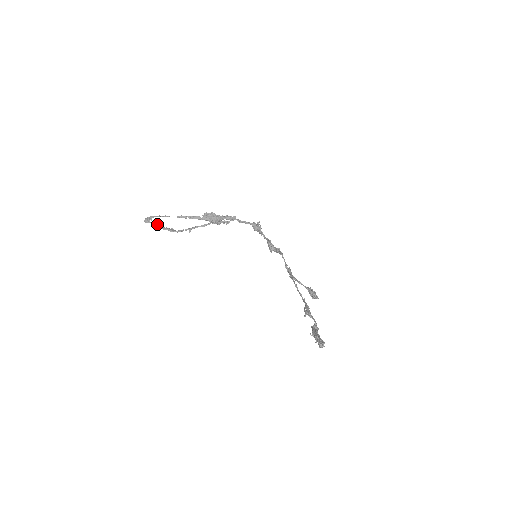
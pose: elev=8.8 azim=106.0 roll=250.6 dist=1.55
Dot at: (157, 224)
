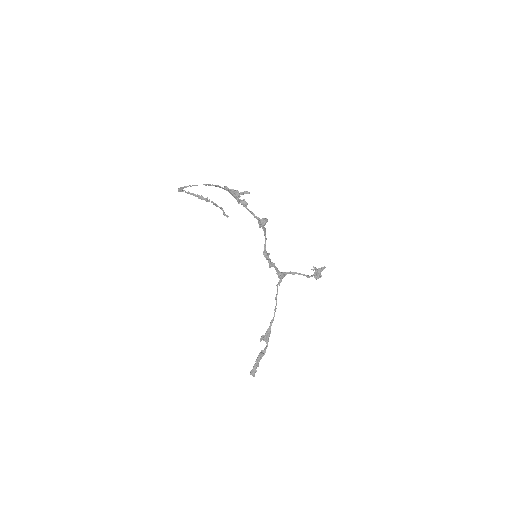
Dot at: (189, 192)
